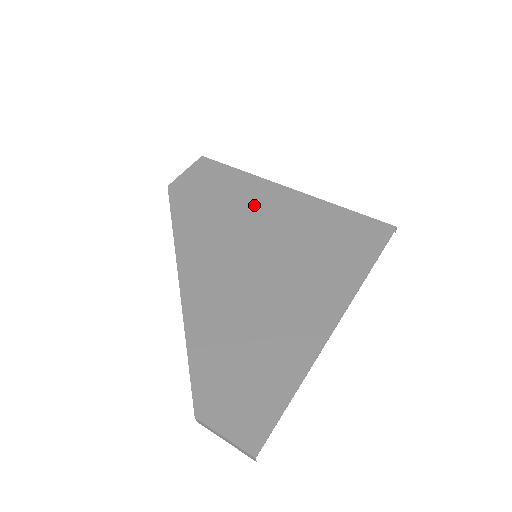
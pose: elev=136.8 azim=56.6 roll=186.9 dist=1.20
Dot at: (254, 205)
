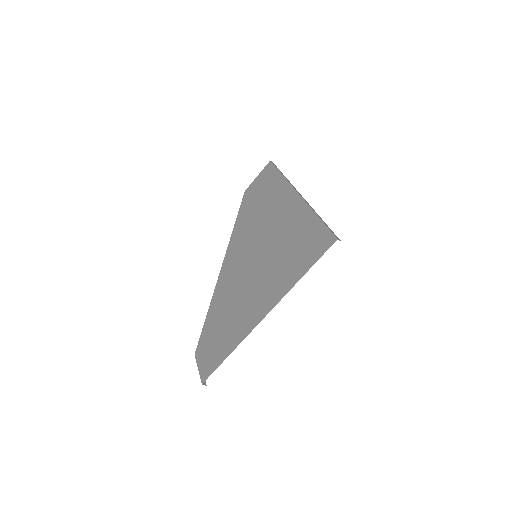
Dot at: (274, 211)
